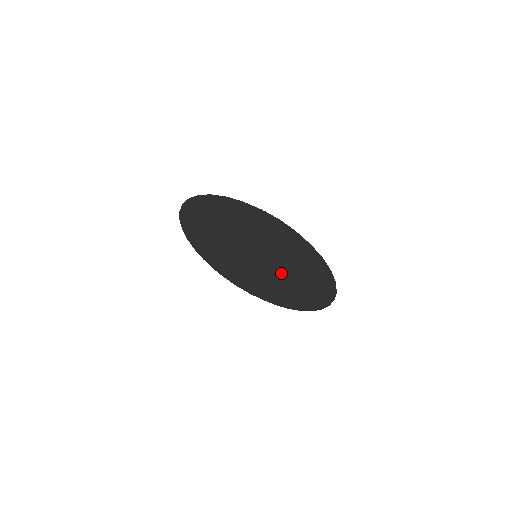
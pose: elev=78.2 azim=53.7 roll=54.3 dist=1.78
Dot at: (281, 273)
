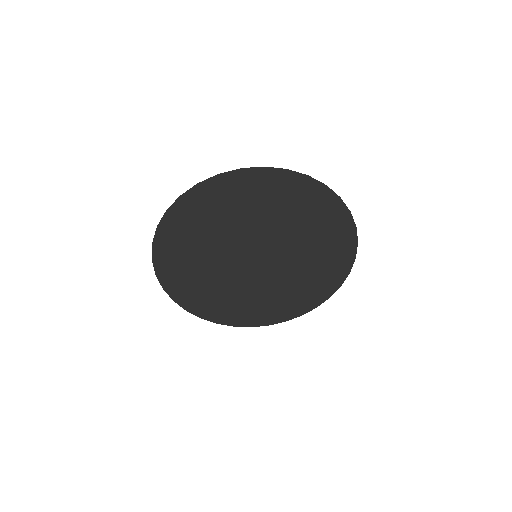
Dot at: (267, 283)
